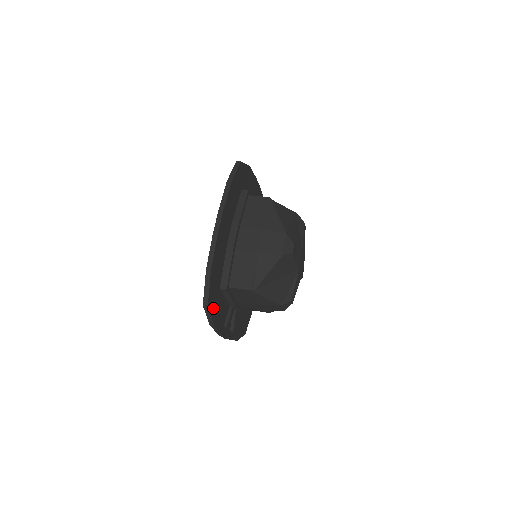
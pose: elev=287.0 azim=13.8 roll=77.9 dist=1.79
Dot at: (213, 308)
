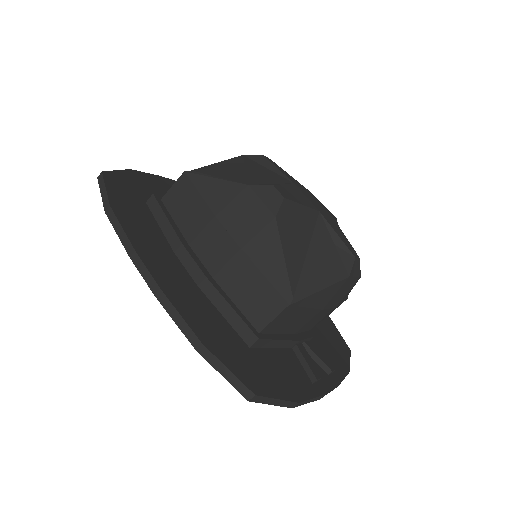
Dot at: (268, 385)
